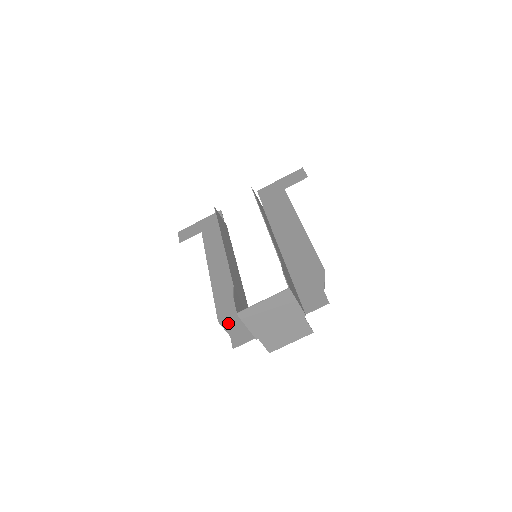
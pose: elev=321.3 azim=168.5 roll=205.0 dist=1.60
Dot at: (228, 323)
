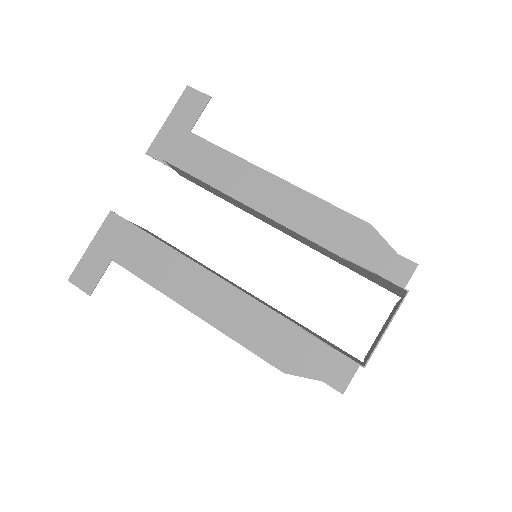
Dot at: (302, 367)
